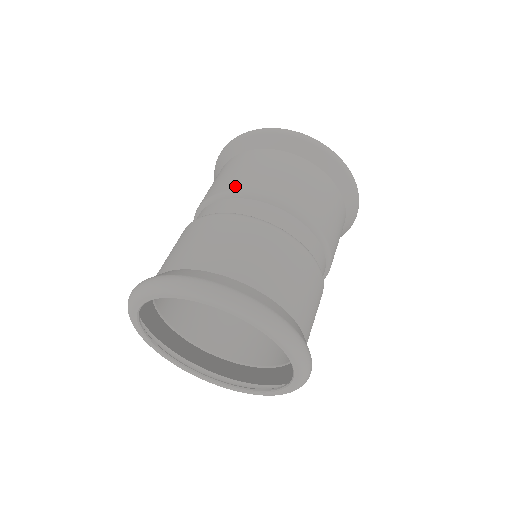
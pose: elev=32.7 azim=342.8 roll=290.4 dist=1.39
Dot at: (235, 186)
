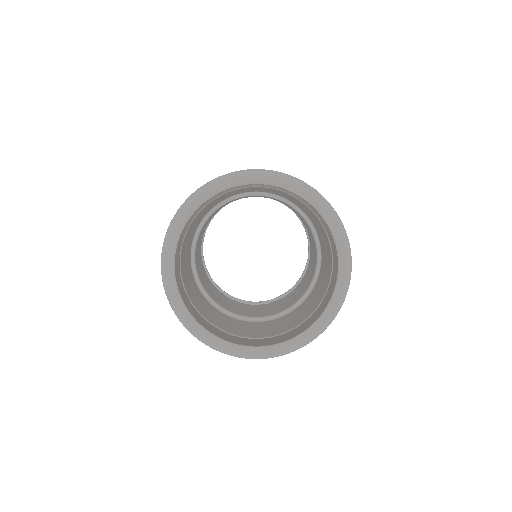
Dot at: occluded
